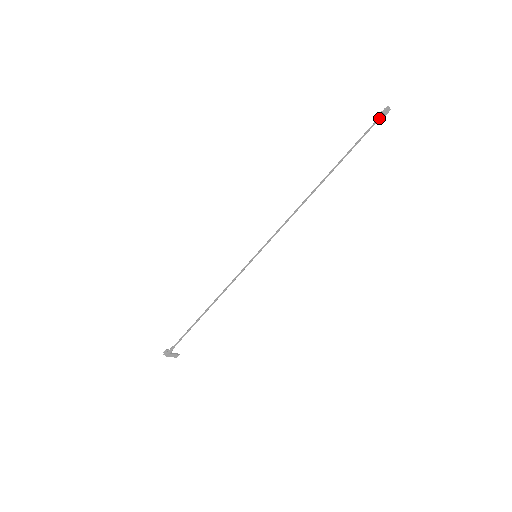
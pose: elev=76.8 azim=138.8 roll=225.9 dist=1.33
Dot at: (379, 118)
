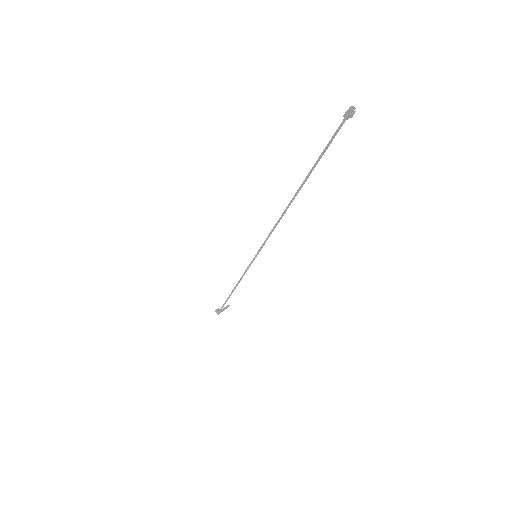
Dot at: (342, 124)
